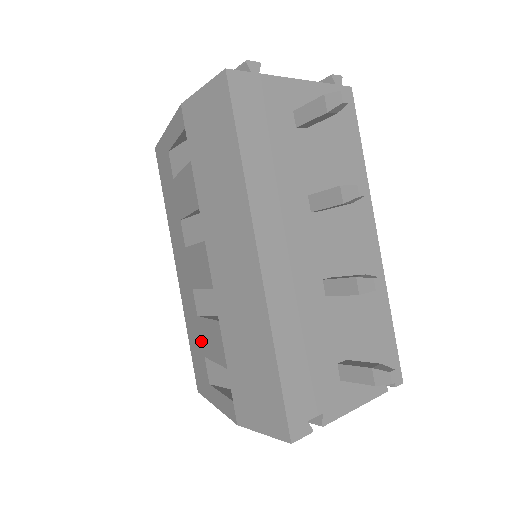
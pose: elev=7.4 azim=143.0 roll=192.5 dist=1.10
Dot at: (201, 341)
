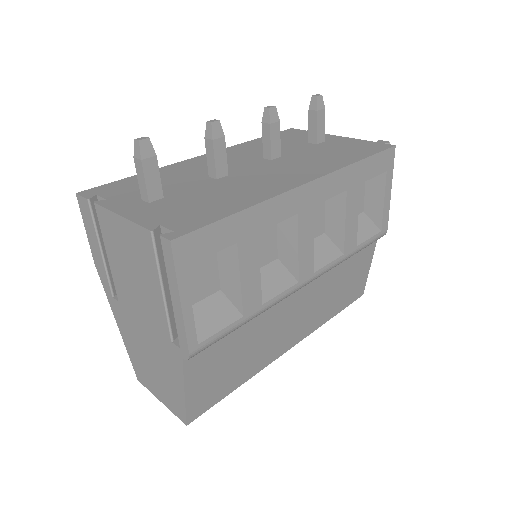
Dot at: occluded
